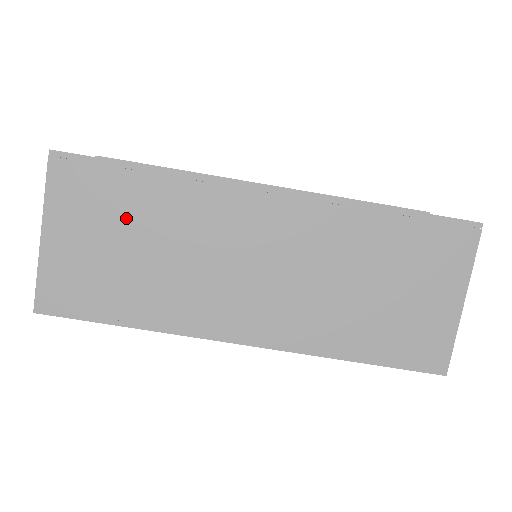
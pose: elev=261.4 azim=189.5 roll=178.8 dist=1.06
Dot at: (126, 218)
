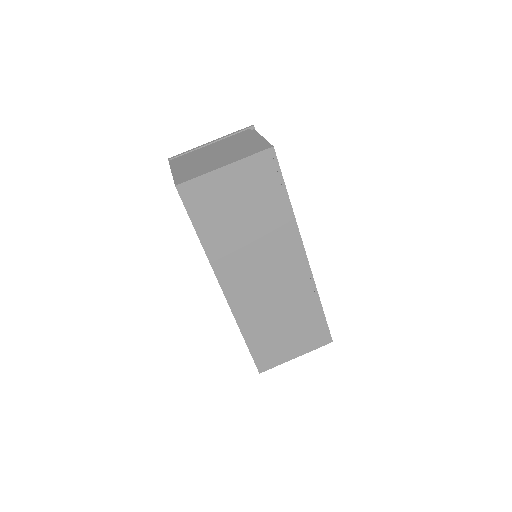
Dot at: (258, 204)
